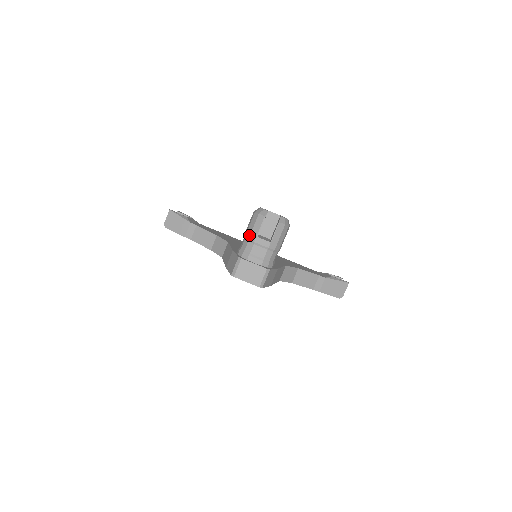
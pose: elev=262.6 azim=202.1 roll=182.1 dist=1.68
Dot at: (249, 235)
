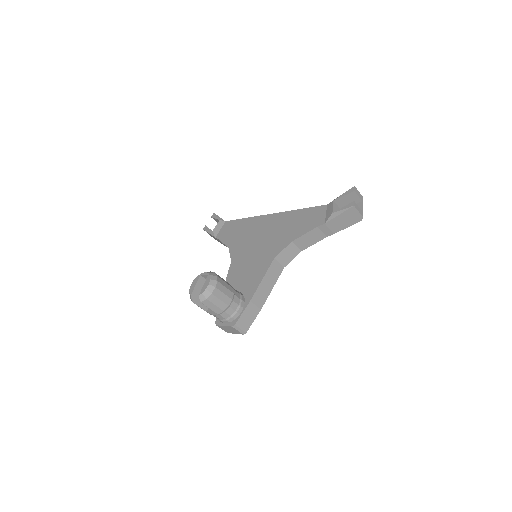
Dot at: occluded
